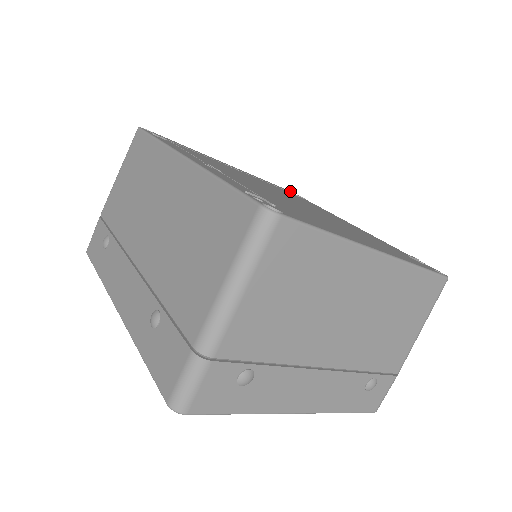
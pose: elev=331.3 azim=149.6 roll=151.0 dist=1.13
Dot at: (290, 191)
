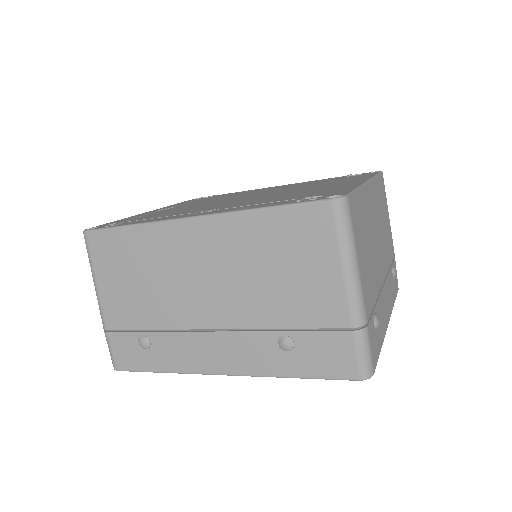
Dot at: (203, 197)
